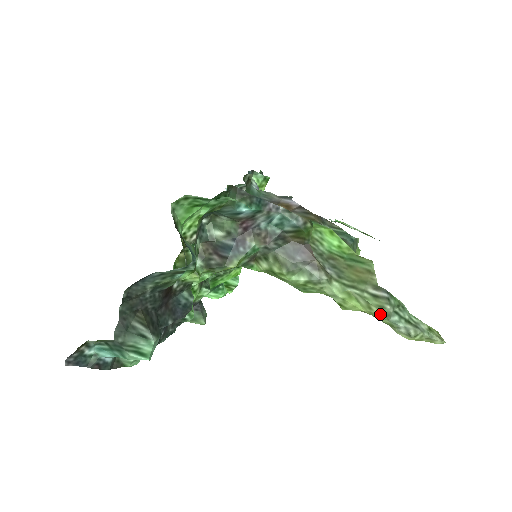
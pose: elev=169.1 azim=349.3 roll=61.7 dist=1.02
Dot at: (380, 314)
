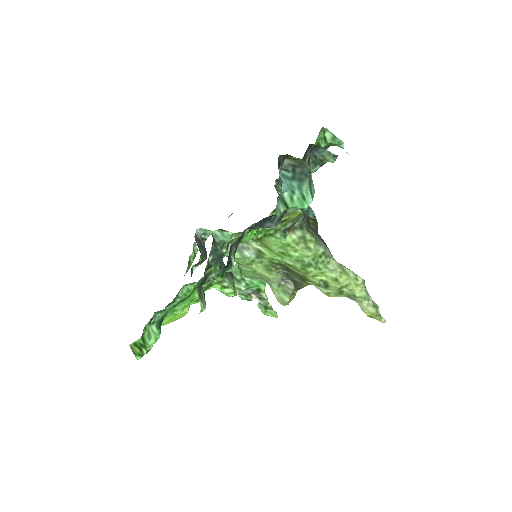
Dot at: (362, 284)
